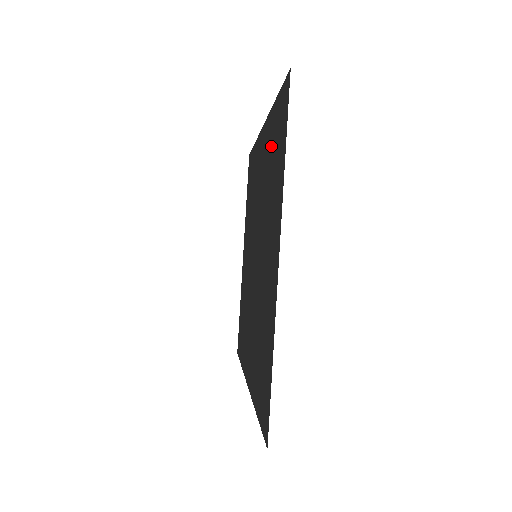
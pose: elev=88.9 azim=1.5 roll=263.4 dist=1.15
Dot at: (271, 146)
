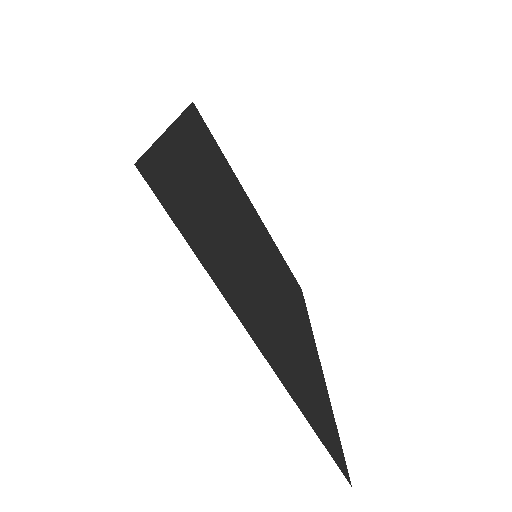
Dot at: (189, 188)
